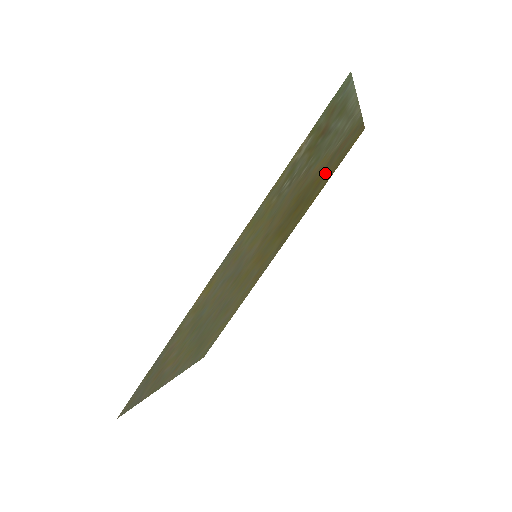
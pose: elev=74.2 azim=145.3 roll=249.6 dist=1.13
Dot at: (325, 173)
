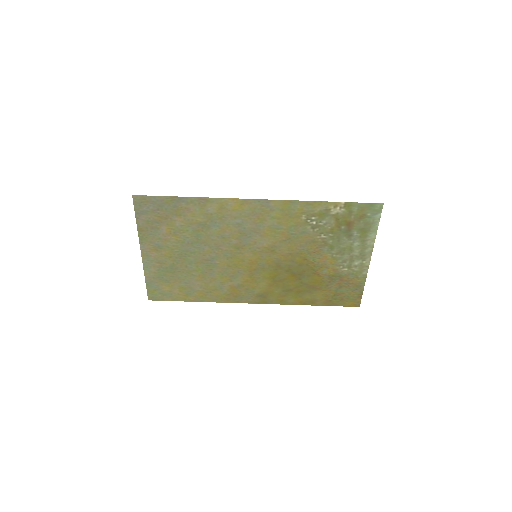
Dot at: (322, 286)
